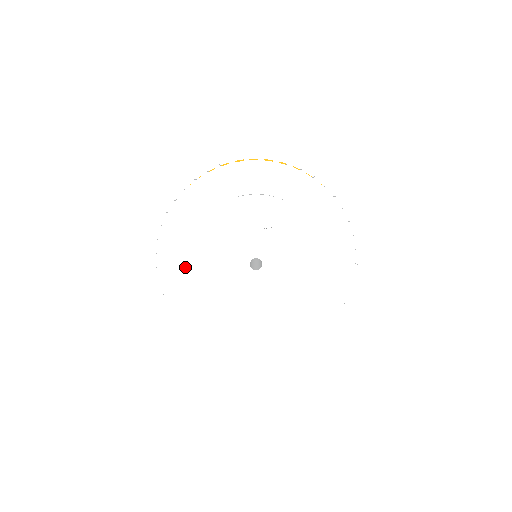
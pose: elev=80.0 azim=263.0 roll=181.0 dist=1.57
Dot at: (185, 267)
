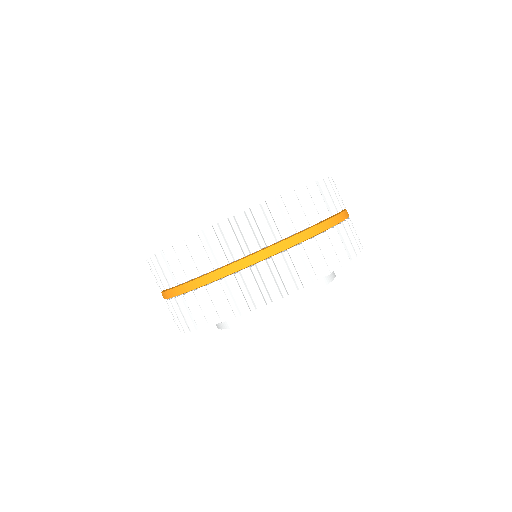
Dot at: occluded
